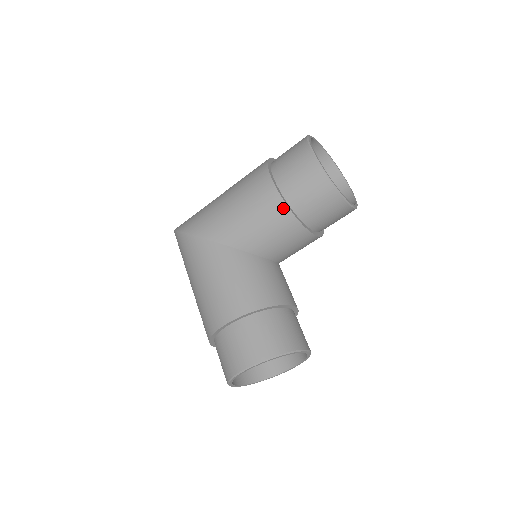
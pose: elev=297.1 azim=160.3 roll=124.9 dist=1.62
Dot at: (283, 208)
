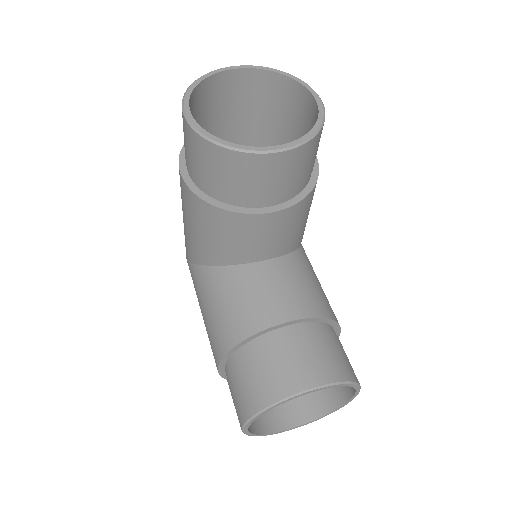
Dot at: (201, 204)
